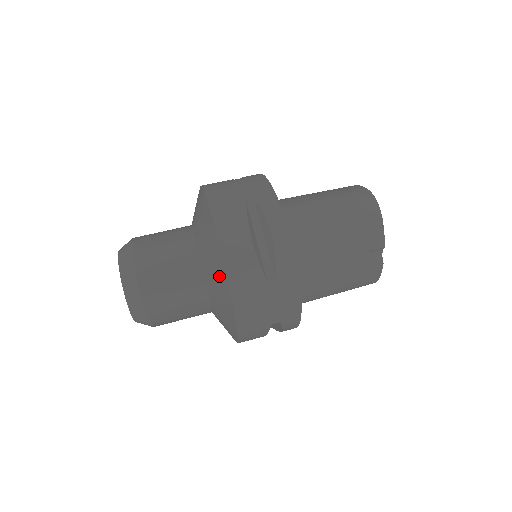
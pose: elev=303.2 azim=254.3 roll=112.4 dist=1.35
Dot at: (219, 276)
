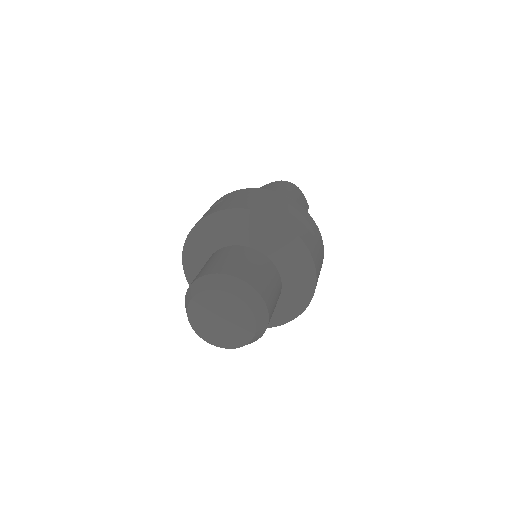
Dot at: (293, 248)
